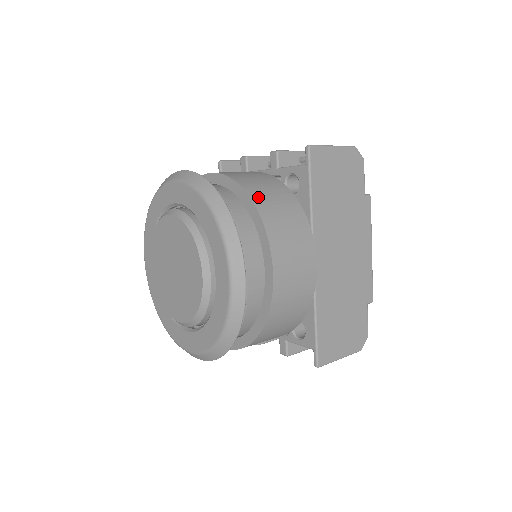
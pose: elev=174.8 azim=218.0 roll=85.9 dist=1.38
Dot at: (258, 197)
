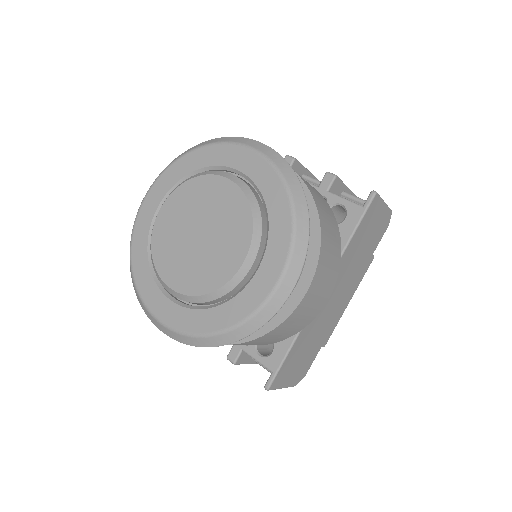
Dot at: (322, 214)
